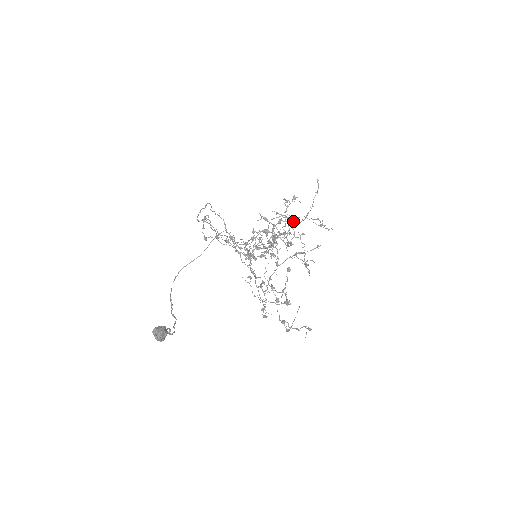
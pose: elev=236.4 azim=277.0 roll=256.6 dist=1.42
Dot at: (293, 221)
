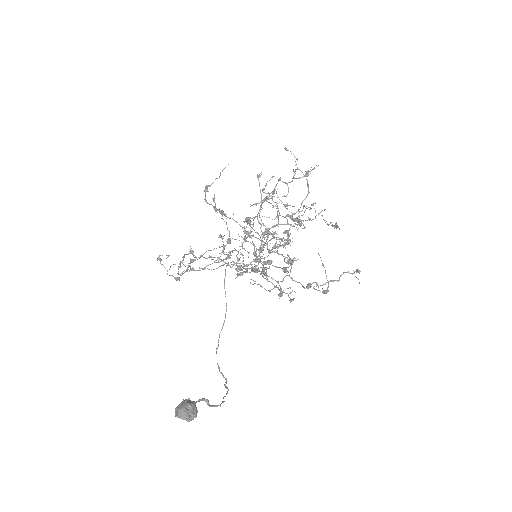
Dot at: occluded
